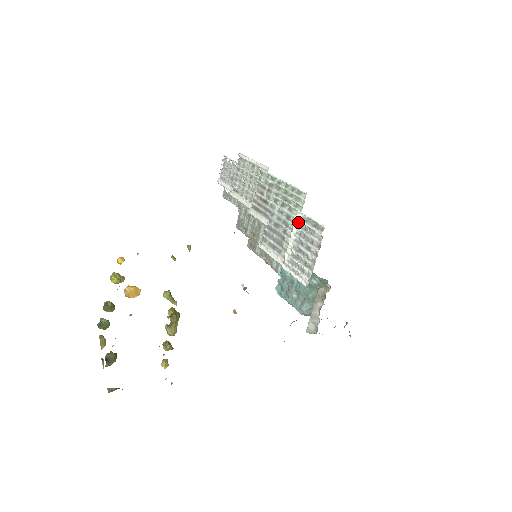
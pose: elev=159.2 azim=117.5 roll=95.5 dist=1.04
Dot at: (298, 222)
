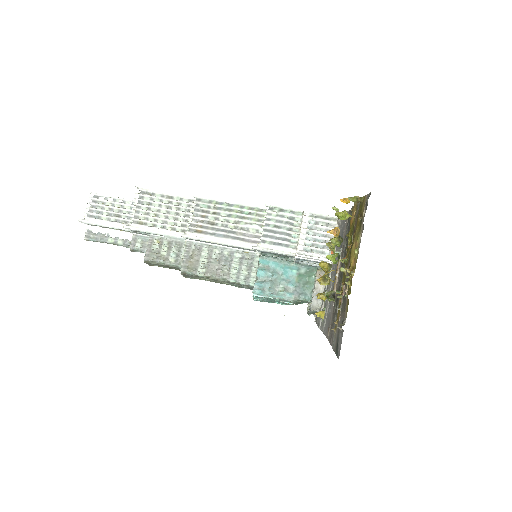
Dot at: (306, 220)
